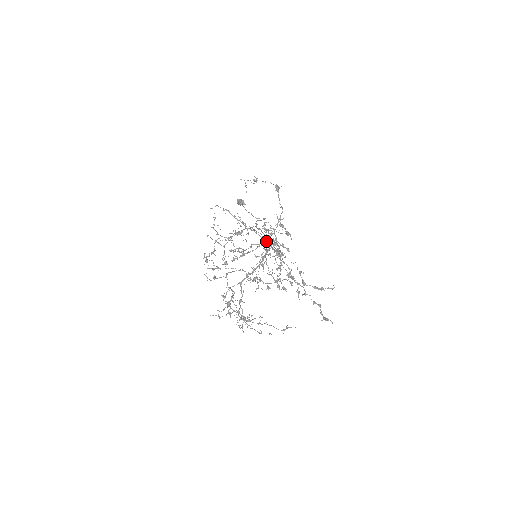
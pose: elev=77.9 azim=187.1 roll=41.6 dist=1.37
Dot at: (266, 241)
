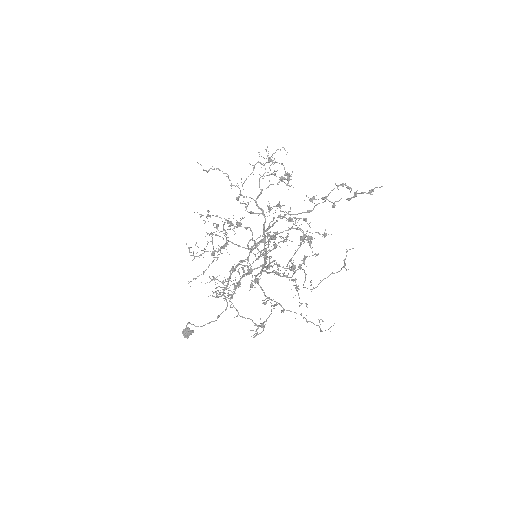
Dot at: (260, 208)
